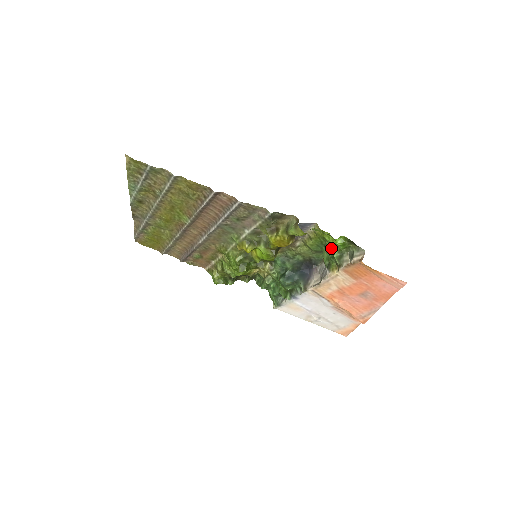
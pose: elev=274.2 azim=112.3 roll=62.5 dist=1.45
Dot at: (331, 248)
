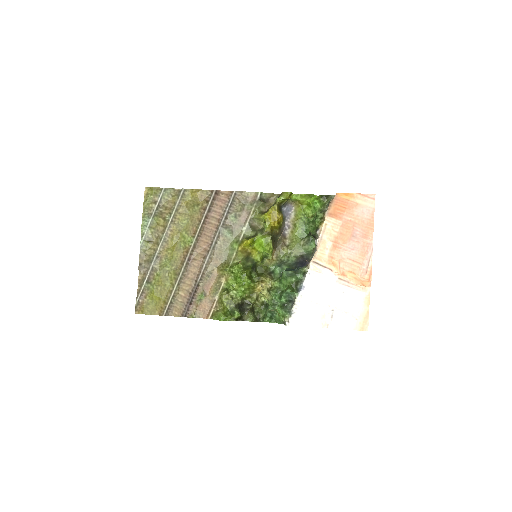
Dot at: (313, 216)
